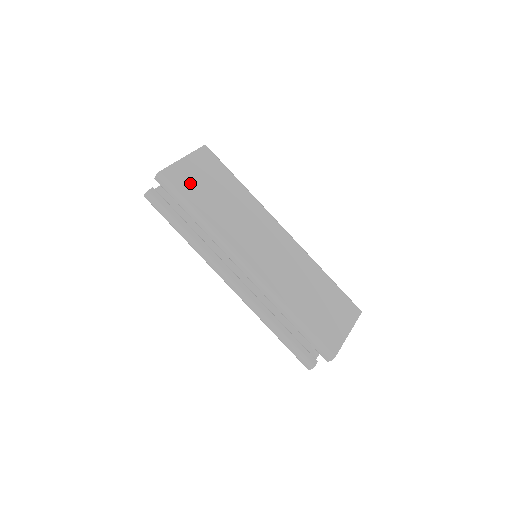
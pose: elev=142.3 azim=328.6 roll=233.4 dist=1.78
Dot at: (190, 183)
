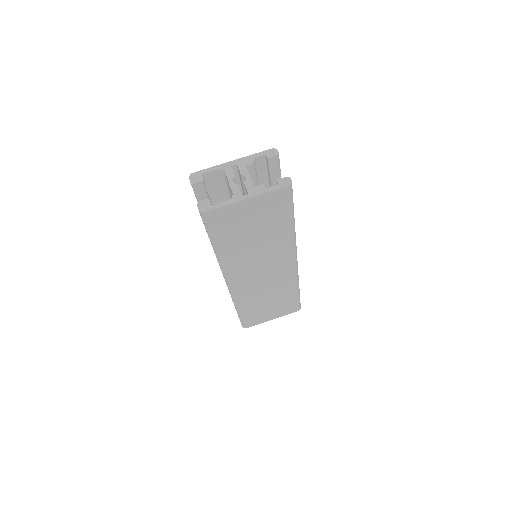
Dot at: (230, 224)
